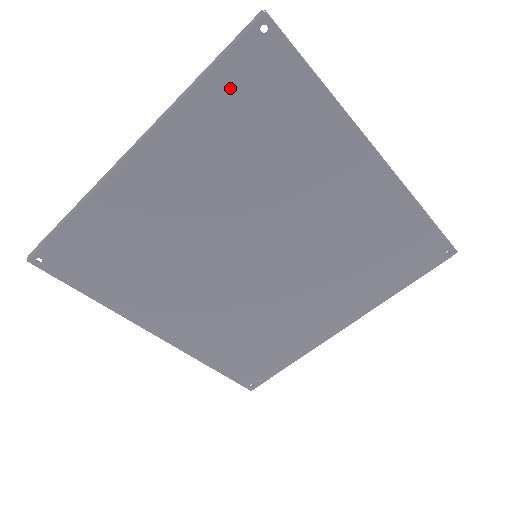
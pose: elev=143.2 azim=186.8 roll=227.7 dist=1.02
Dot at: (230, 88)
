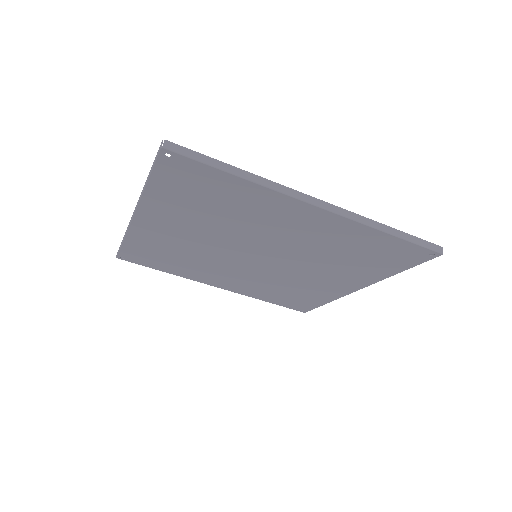
Dot at: (170, 185)
